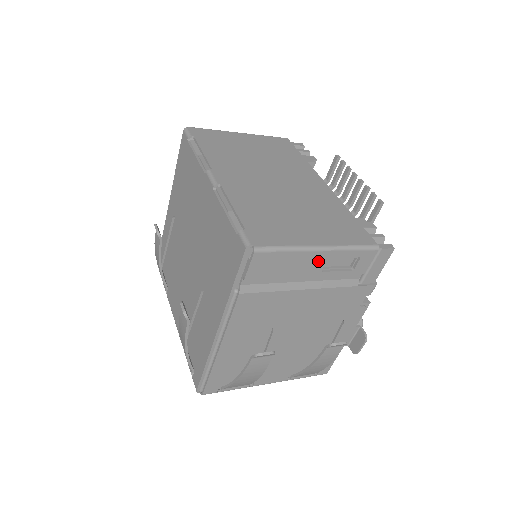
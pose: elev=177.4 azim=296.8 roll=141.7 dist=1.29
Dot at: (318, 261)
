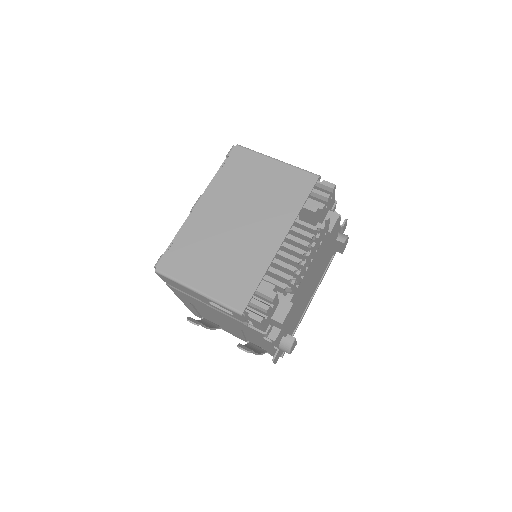
Dot at: (201, 297)
